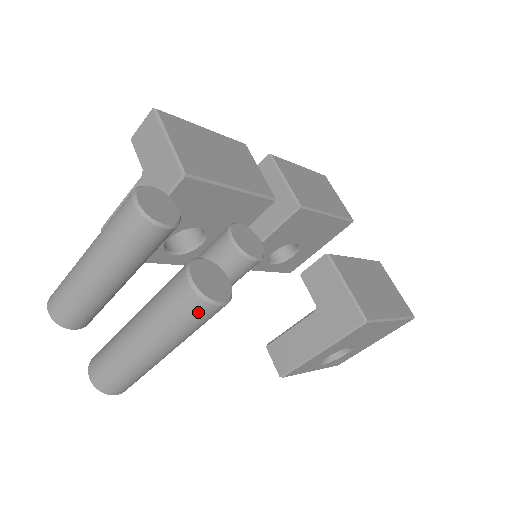
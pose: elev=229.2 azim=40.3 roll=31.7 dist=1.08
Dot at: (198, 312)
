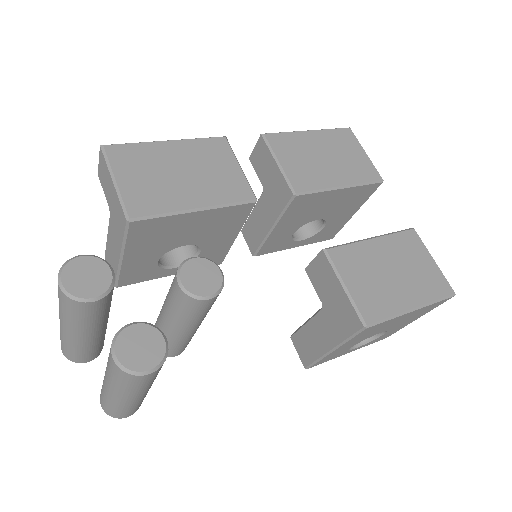
Dot at: (132, 380)
